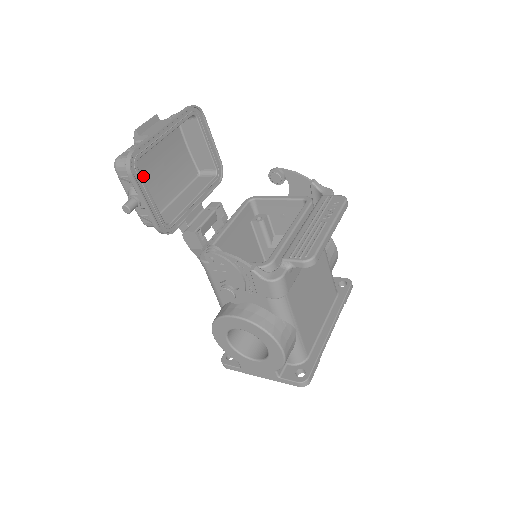
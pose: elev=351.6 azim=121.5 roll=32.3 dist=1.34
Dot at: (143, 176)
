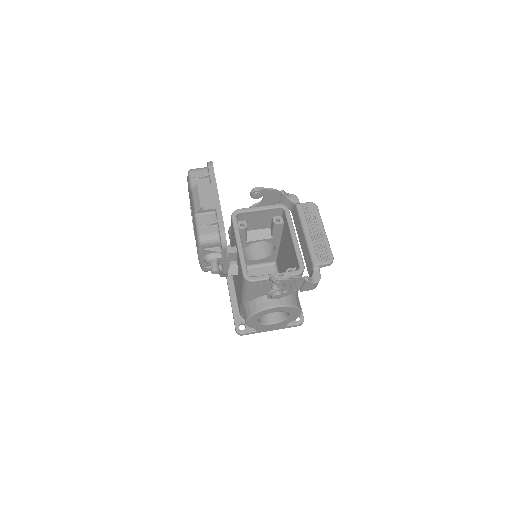
Dot at: occluded
